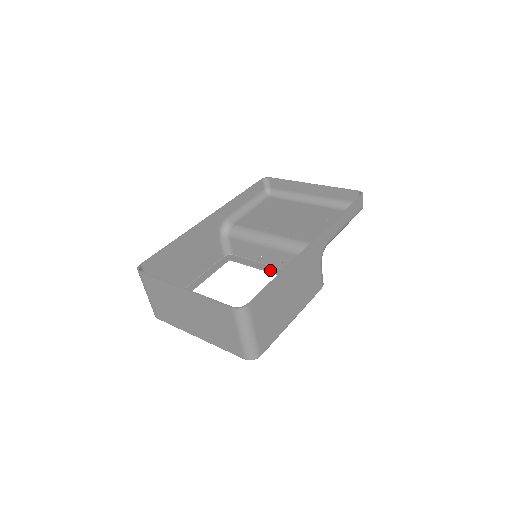
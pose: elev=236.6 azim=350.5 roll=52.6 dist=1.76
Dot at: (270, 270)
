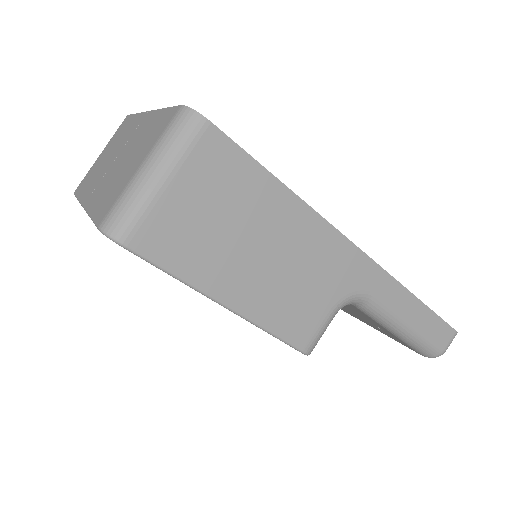
Dot at: occluded
